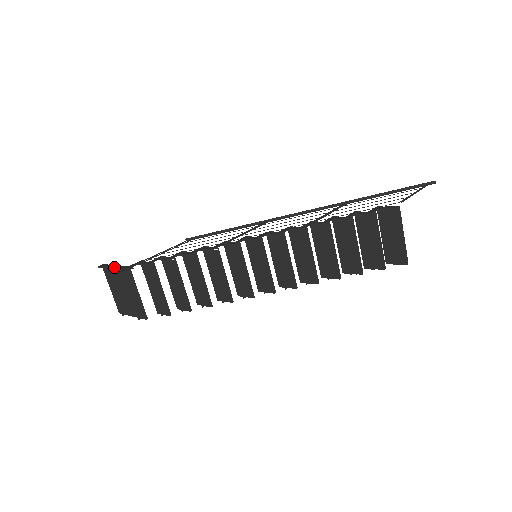
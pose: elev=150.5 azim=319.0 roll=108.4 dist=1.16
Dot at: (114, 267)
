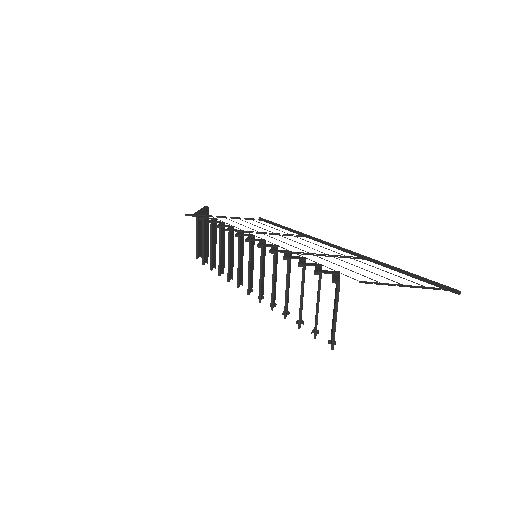
Dot at: (199, 210)
